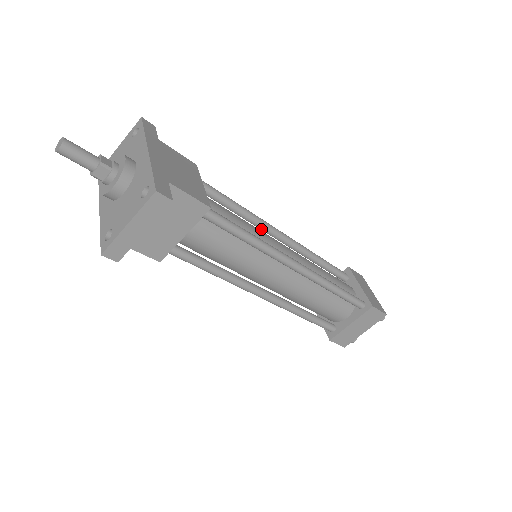
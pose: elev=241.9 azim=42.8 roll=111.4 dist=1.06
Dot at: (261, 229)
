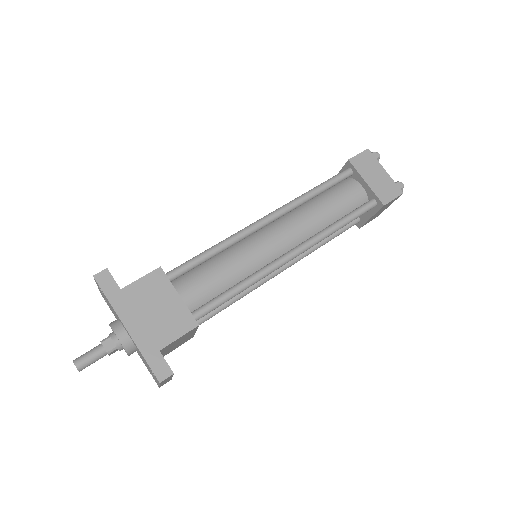
Dot at: (246, 237)
